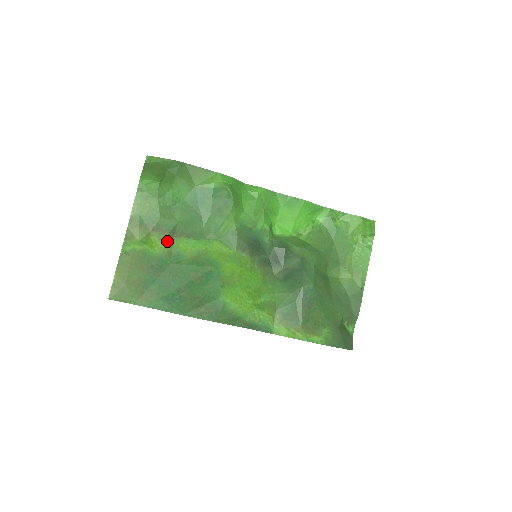
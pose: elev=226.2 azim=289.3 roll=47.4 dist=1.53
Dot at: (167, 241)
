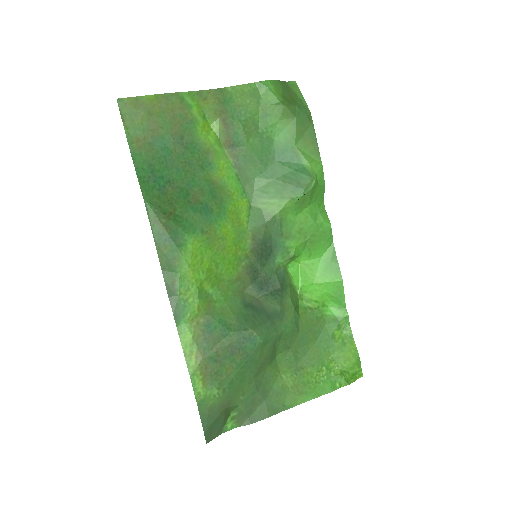
Dot at: (219, 143)
